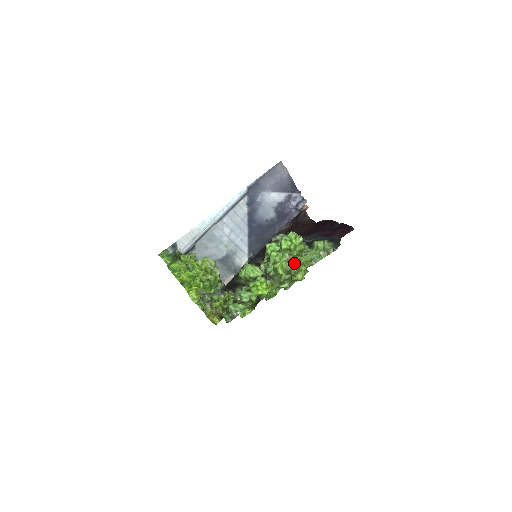
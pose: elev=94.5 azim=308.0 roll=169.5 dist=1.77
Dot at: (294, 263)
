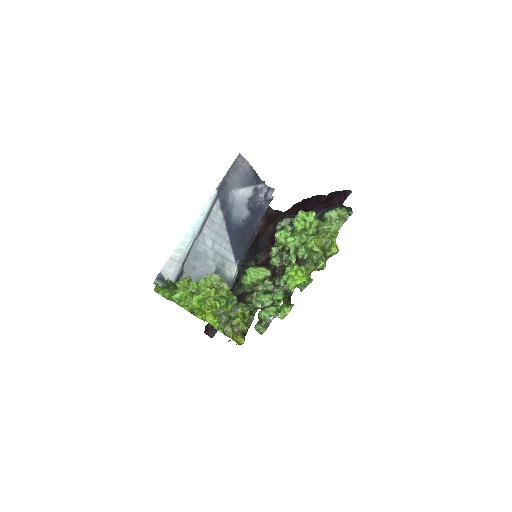
Dot at: (325, 237)
